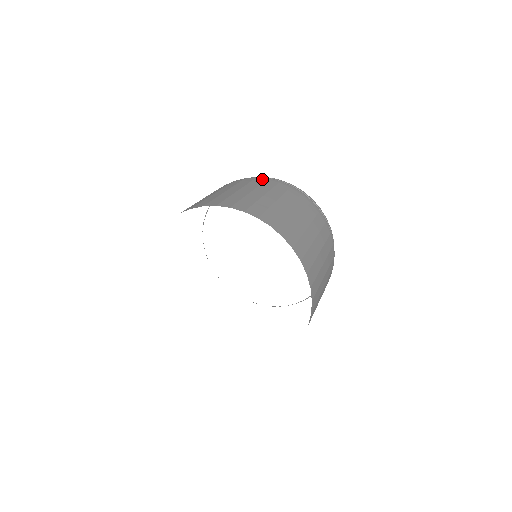
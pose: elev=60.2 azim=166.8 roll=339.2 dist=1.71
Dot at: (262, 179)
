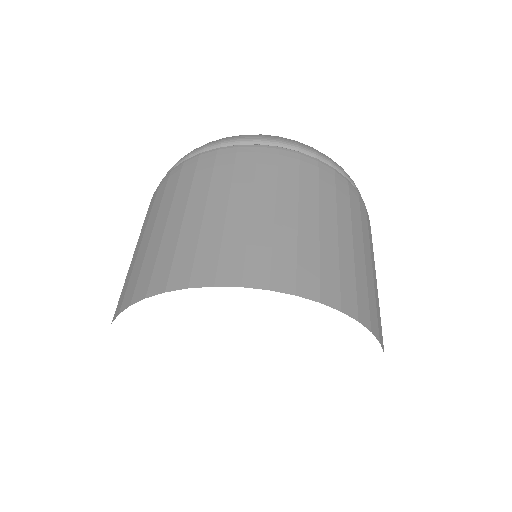
Dot at: (154, 194)
